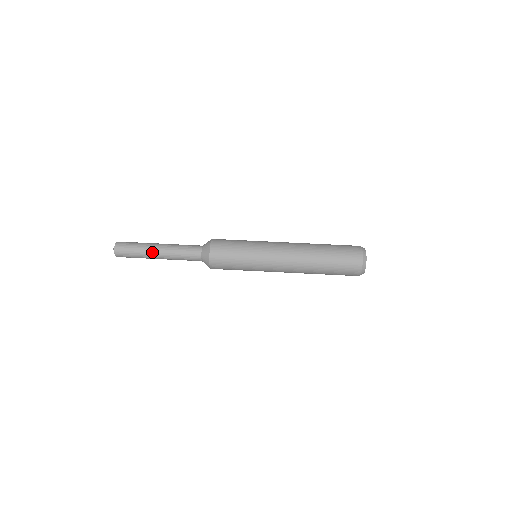
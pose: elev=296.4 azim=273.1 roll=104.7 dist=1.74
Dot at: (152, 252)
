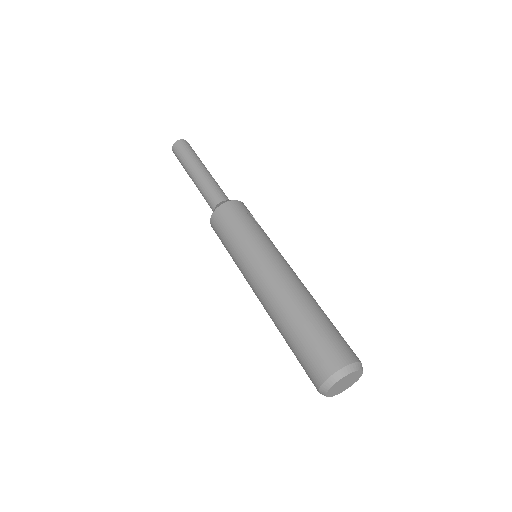
Dot at: (189, 175)
